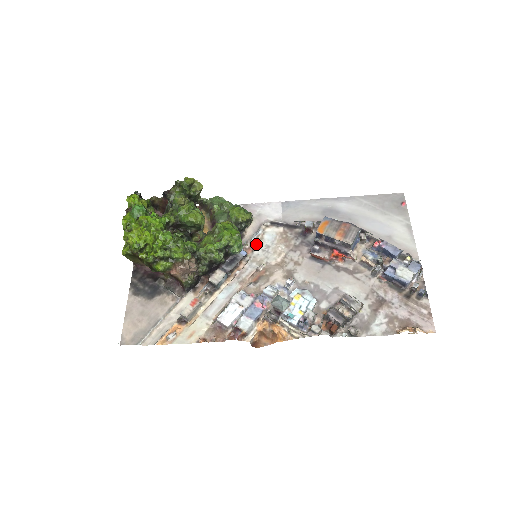
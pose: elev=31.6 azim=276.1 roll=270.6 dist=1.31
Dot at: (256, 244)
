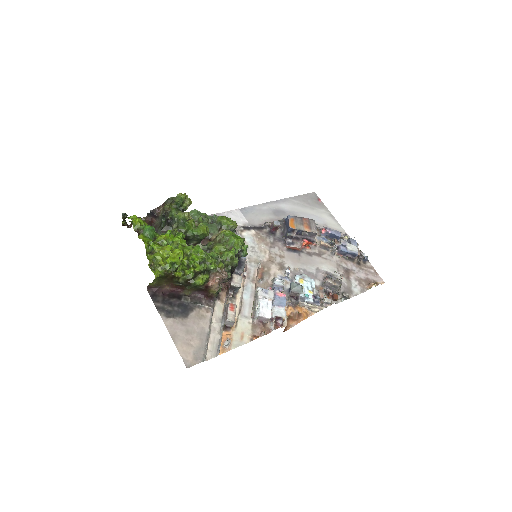
Dot at: occluded
